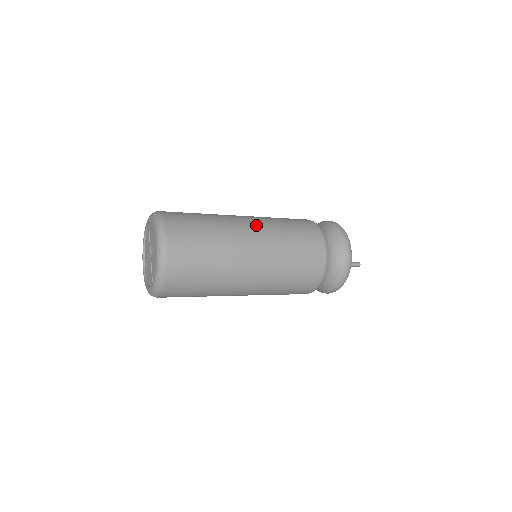
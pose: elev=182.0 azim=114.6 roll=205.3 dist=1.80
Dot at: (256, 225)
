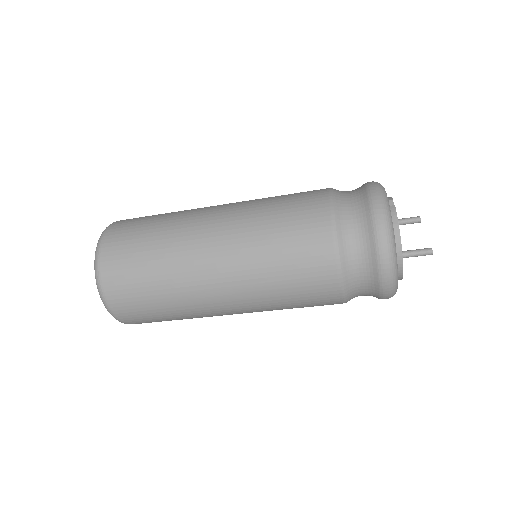
Dot at: (222, 225)
